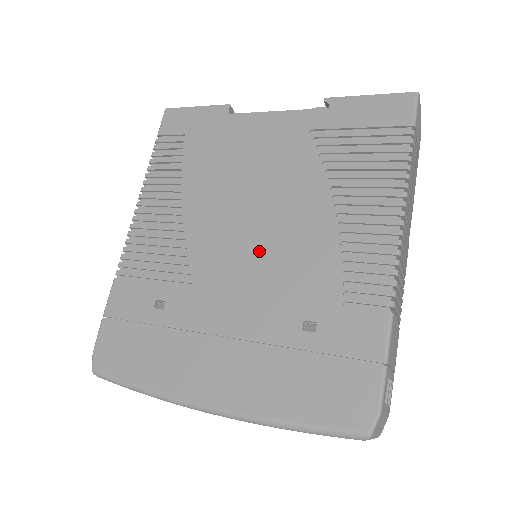
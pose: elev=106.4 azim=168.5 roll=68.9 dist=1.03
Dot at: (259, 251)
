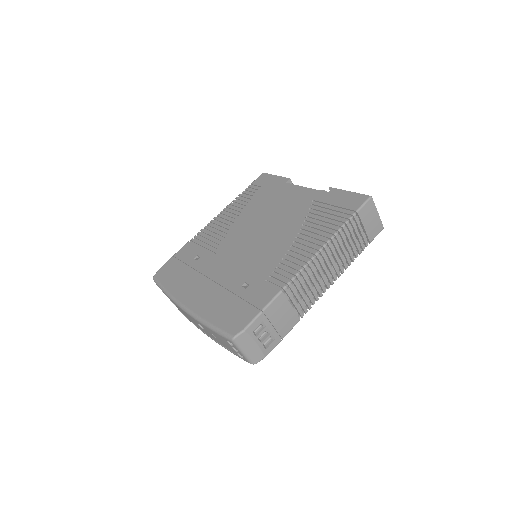
Dot at: (251, 247)
